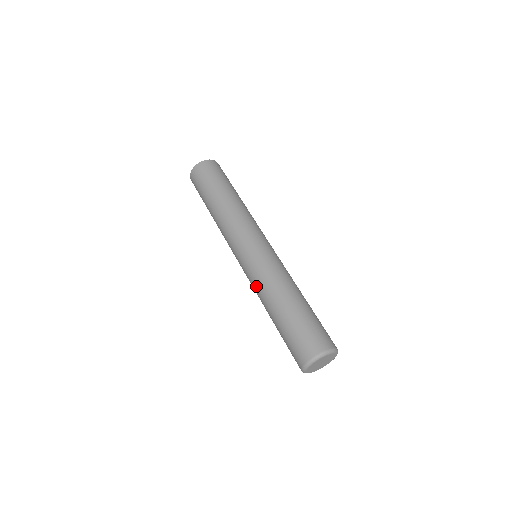
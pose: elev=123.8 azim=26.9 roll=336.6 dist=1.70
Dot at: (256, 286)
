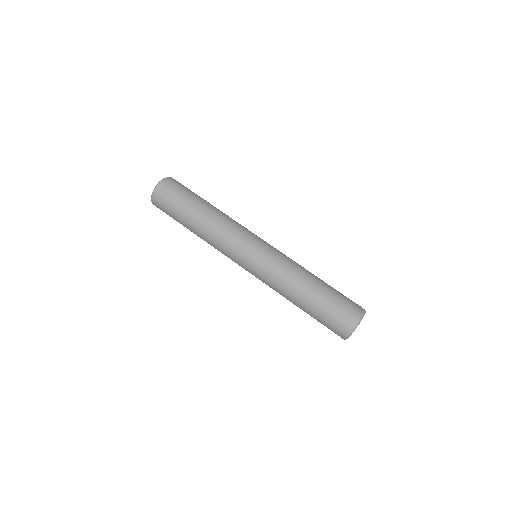
Dot at: (272, 288)
